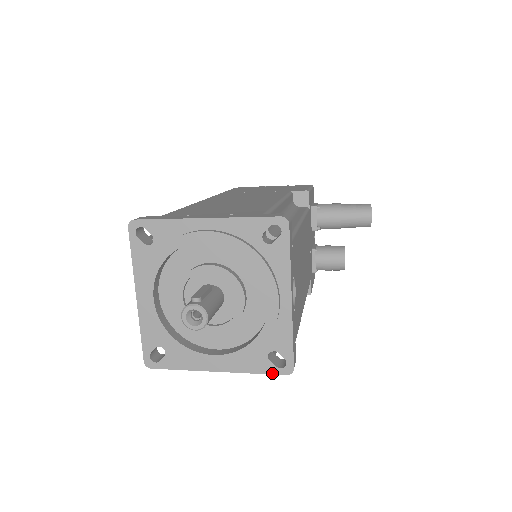
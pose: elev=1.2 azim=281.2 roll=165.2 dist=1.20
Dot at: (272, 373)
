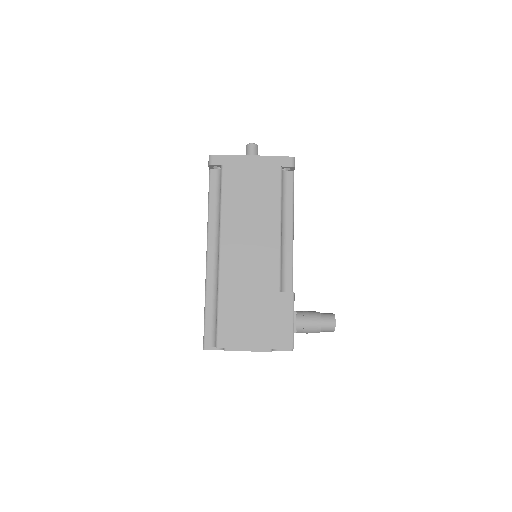
Dot at: (283, 157)
